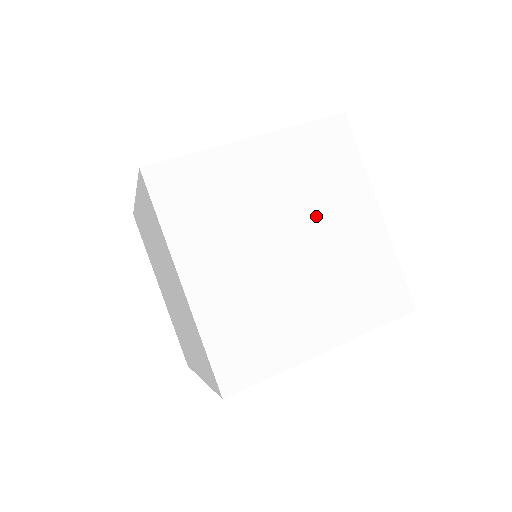
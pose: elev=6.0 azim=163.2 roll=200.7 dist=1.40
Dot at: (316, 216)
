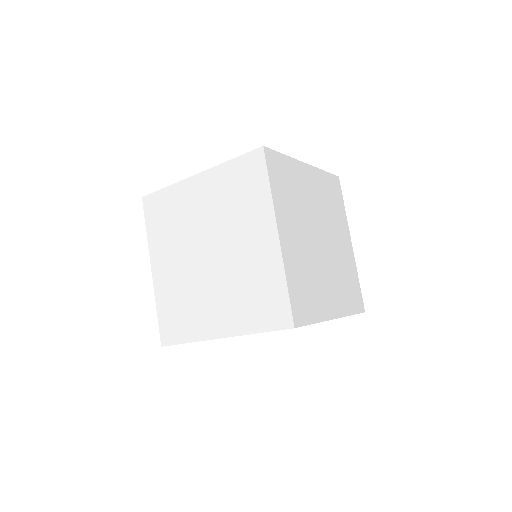
Dot at: (229, 234)
